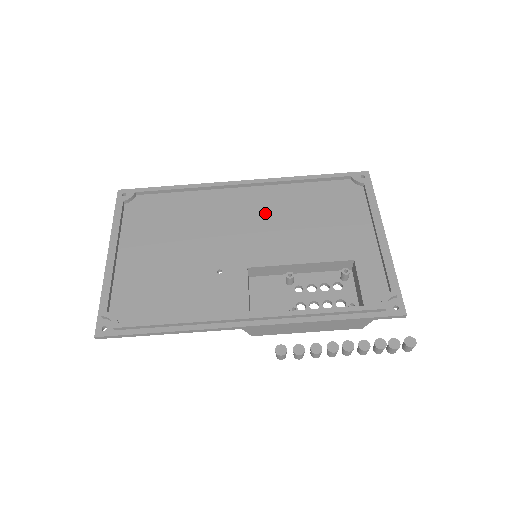
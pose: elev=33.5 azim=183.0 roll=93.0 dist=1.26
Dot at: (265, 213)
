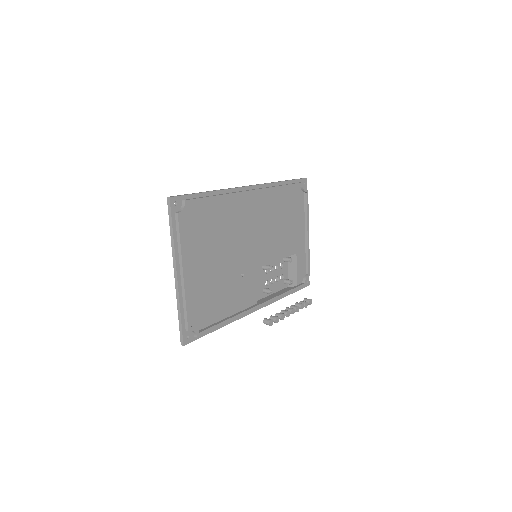
Dot at: (262, 220)
